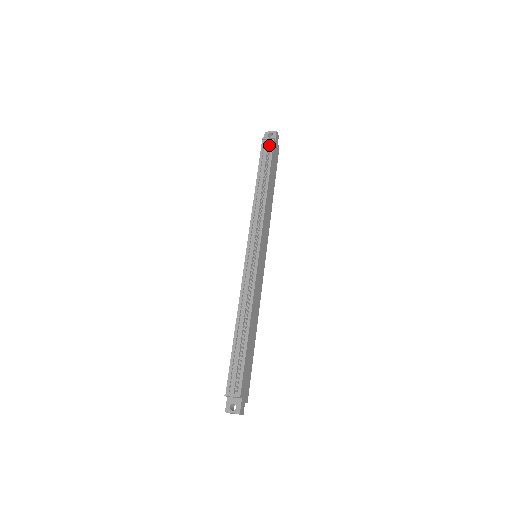
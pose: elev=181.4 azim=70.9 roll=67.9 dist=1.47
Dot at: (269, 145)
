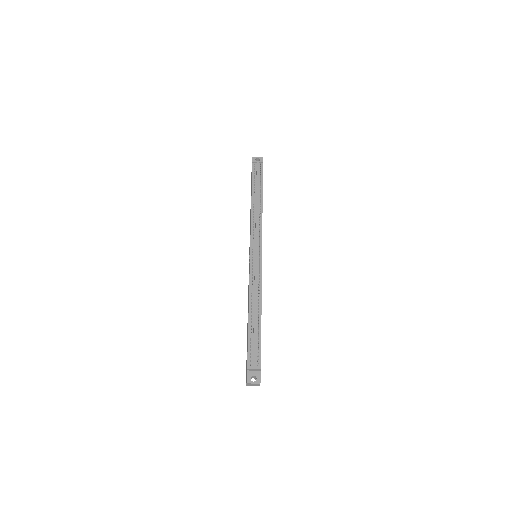
Dot at: (260, 167)
